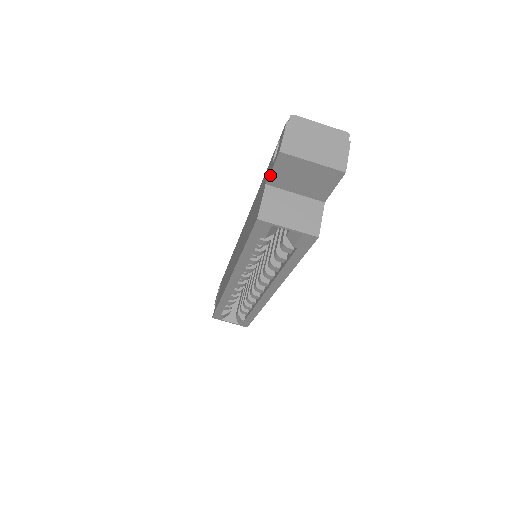
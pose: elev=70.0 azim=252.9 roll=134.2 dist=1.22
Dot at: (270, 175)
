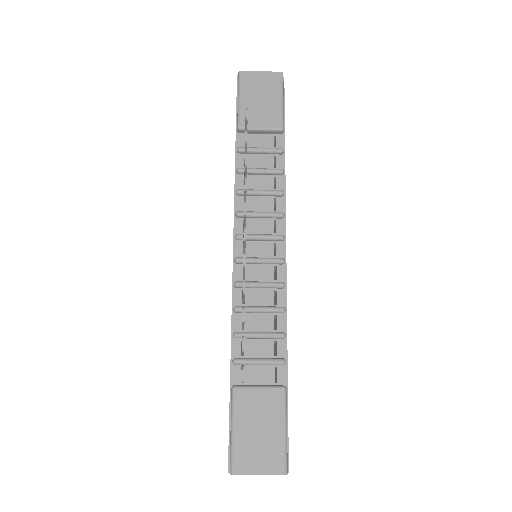
Dot at: occluded
